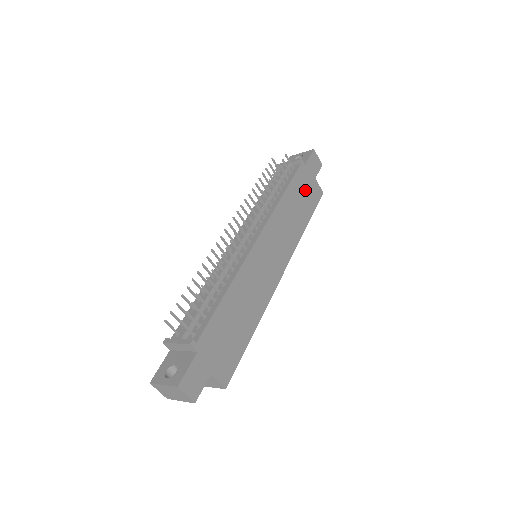
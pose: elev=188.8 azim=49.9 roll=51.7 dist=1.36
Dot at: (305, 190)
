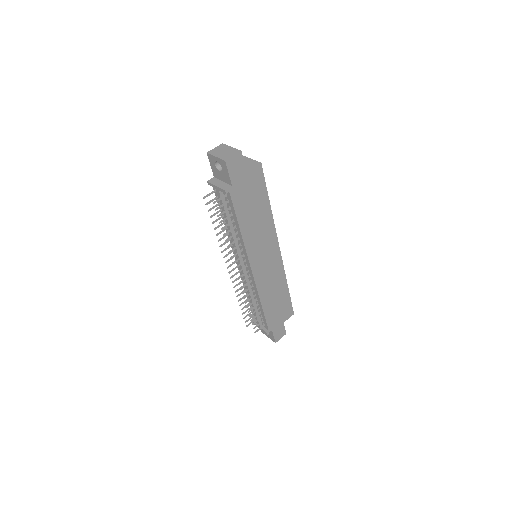
Dot at: (248, 195)
